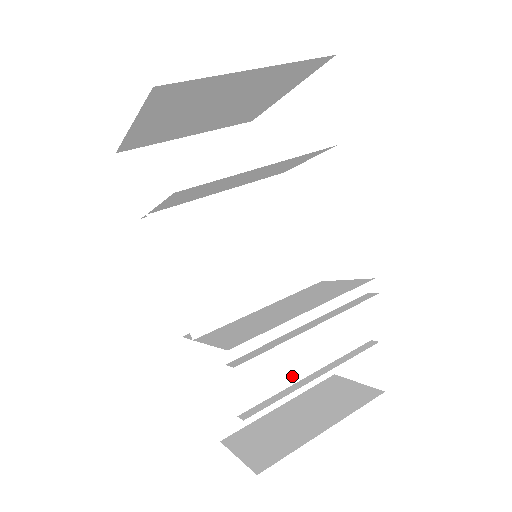
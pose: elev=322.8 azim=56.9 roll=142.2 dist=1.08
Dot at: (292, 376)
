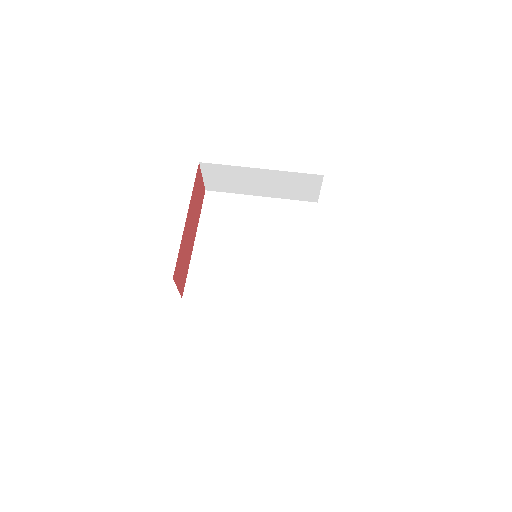
Dot at: occluded
